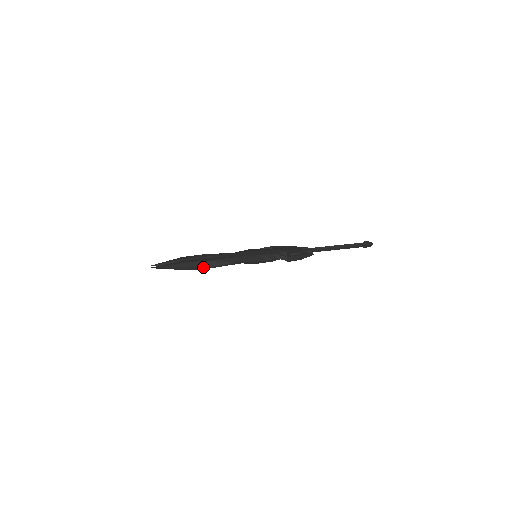
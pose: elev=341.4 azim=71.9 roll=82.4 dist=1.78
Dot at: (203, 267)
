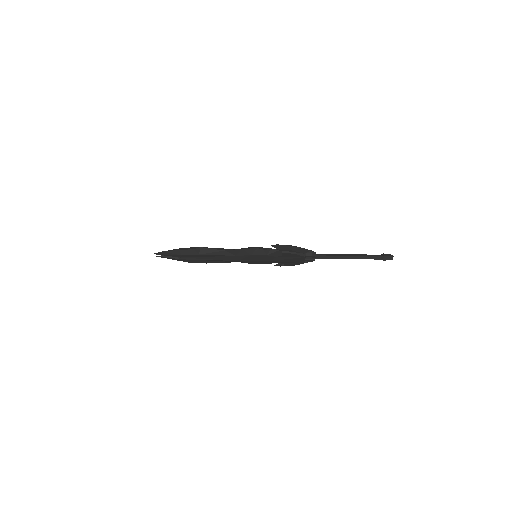
Dot at: (195, 251)
